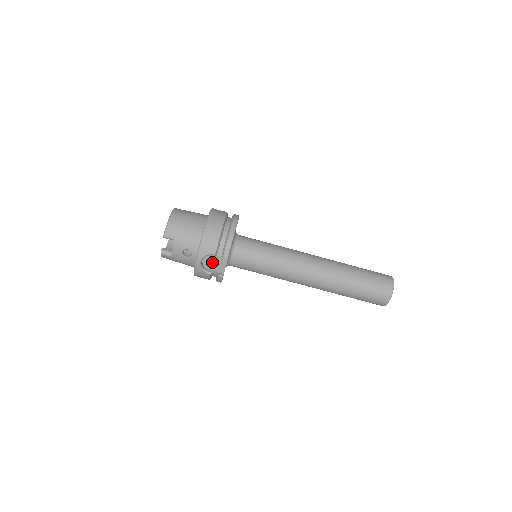
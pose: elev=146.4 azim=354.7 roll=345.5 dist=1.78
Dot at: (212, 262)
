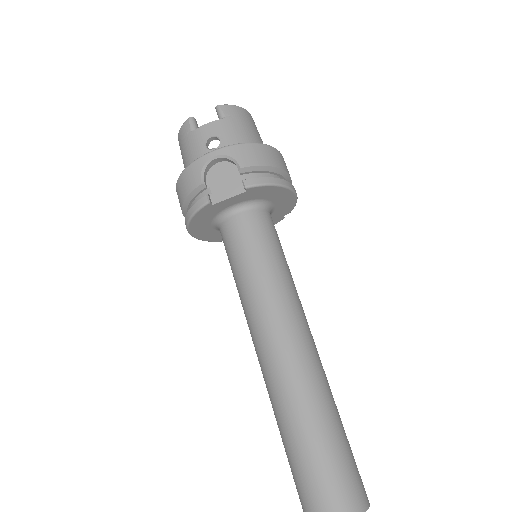
Dot at: (222, 177)
